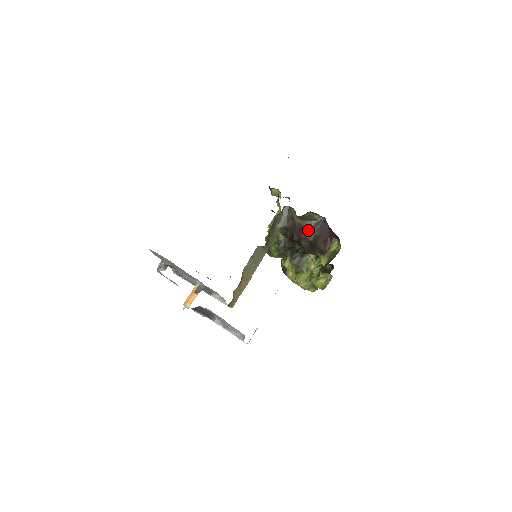
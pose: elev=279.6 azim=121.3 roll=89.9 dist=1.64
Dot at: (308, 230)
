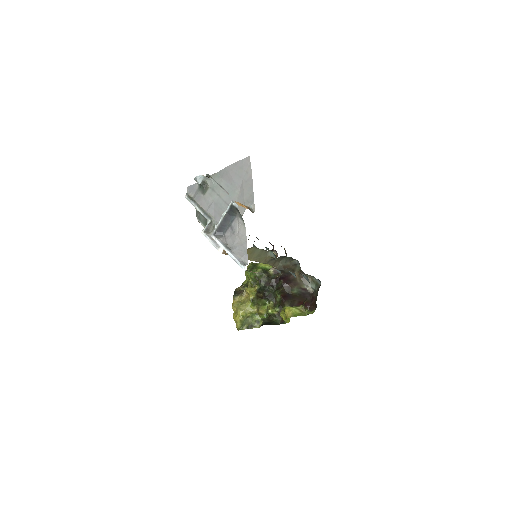
Dot at: (297, 286)
